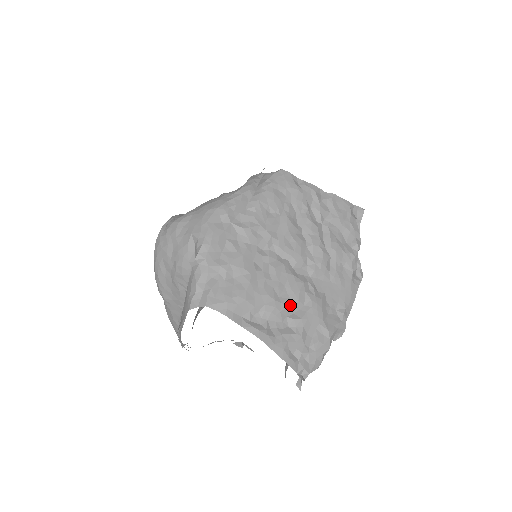
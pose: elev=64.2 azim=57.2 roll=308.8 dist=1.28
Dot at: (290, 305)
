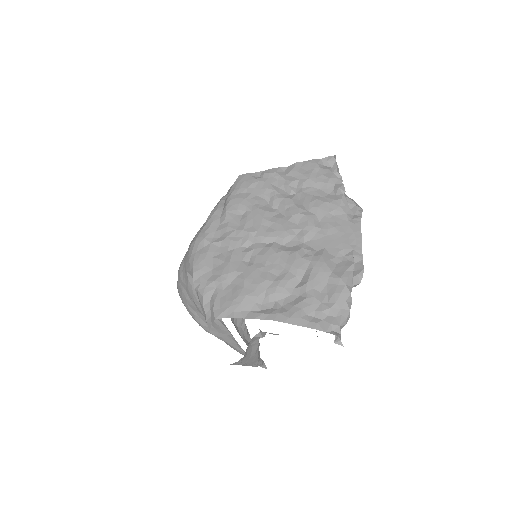
Dot at: (291, 277)
